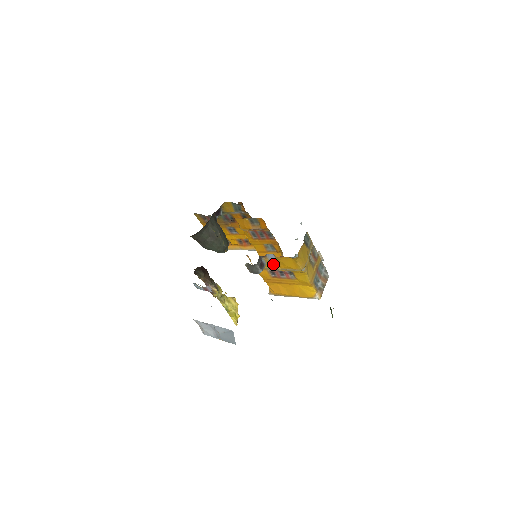
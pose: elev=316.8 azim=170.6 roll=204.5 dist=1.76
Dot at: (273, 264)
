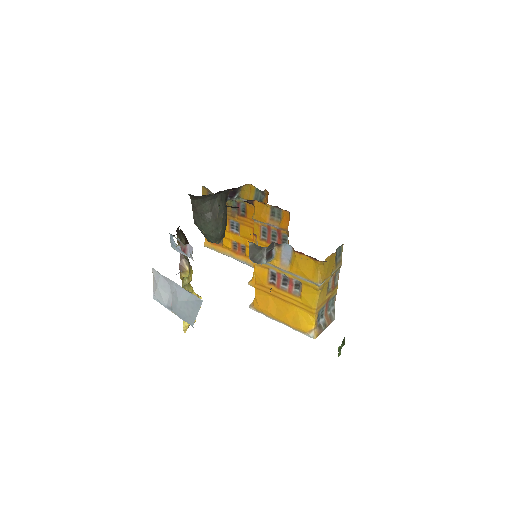
Dot at: (283, 262)
